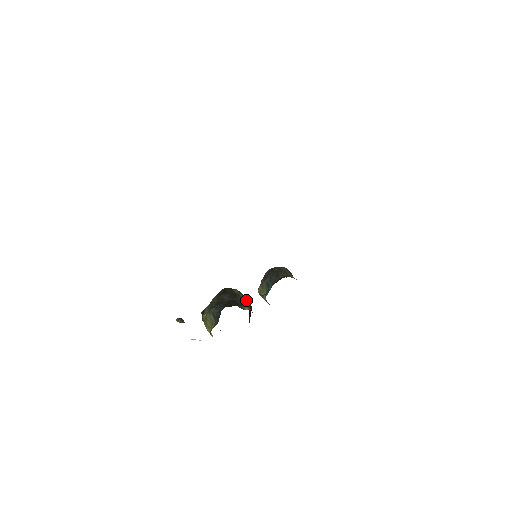
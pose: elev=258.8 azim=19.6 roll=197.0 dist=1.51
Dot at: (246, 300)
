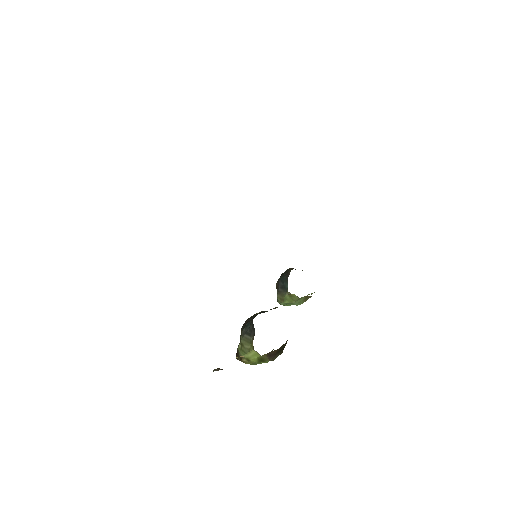
Dot at: occluded
